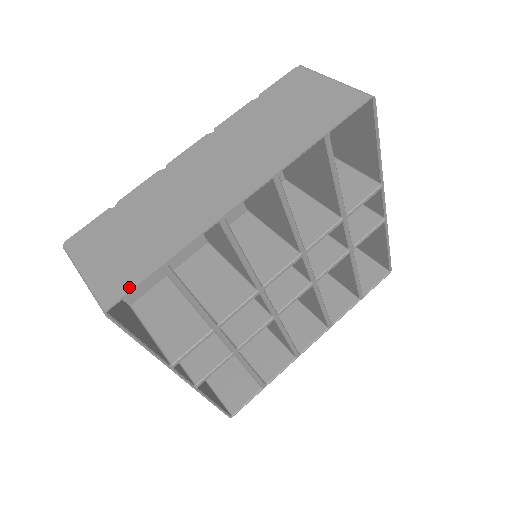
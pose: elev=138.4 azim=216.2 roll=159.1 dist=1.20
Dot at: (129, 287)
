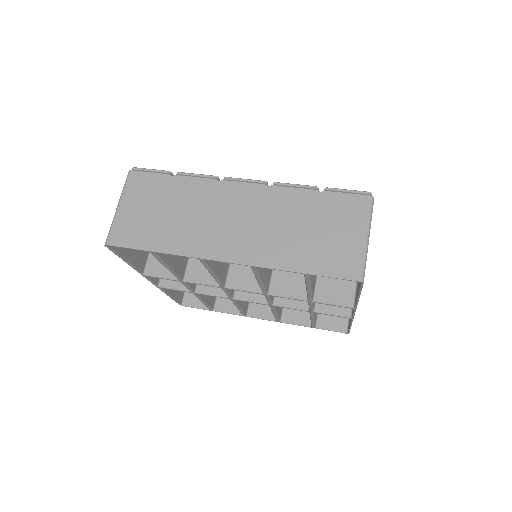
Dot at: (126, 244)
